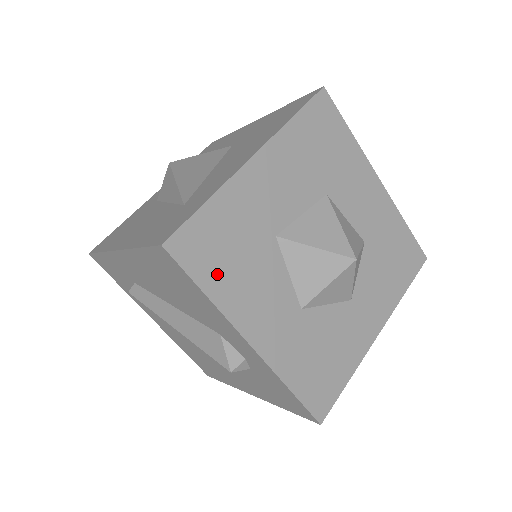
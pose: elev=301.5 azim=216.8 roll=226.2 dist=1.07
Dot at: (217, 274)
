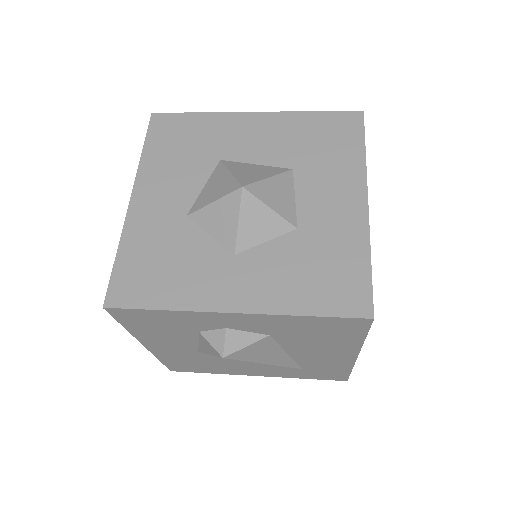
Dot at: (161, 147)
